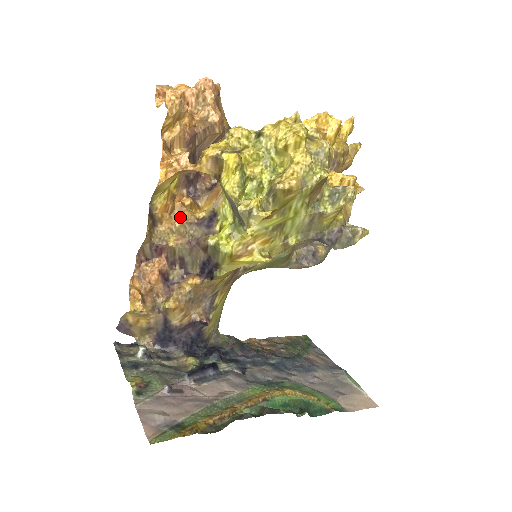
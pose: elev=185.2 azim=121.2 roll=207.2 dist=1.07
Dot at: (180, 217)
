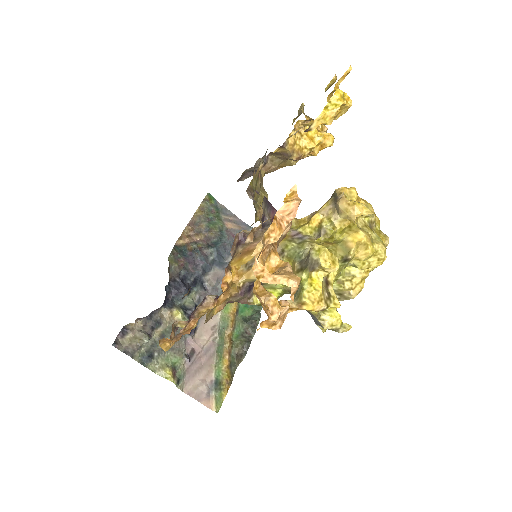
Dot at: (226, 297)
